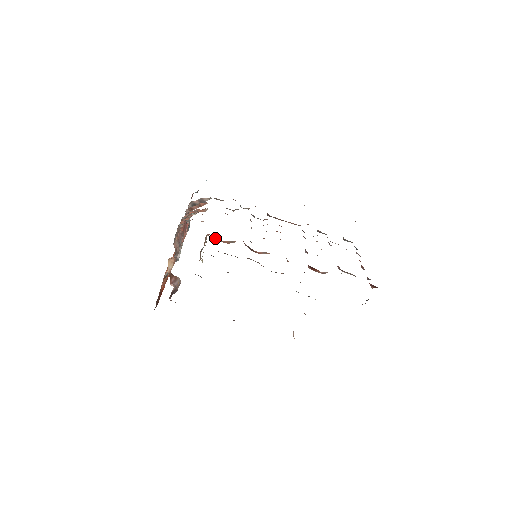
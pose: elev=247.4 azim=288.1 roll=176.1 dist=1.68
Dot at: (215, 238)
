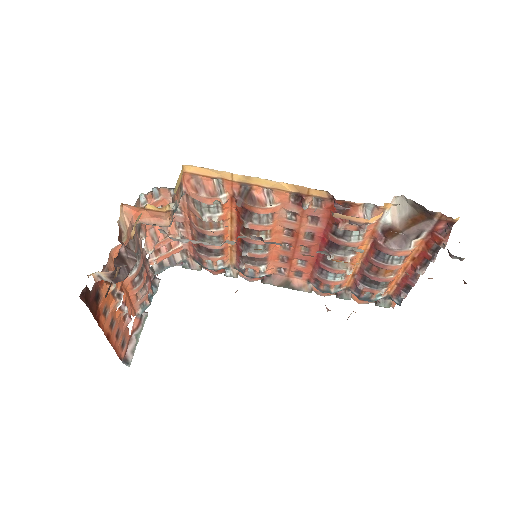
Dot at: (194, 186)
